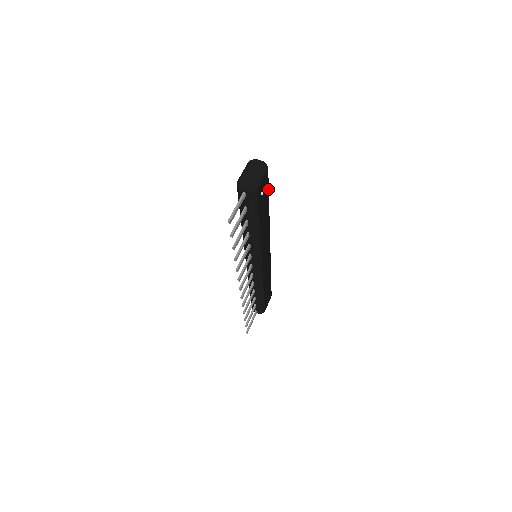
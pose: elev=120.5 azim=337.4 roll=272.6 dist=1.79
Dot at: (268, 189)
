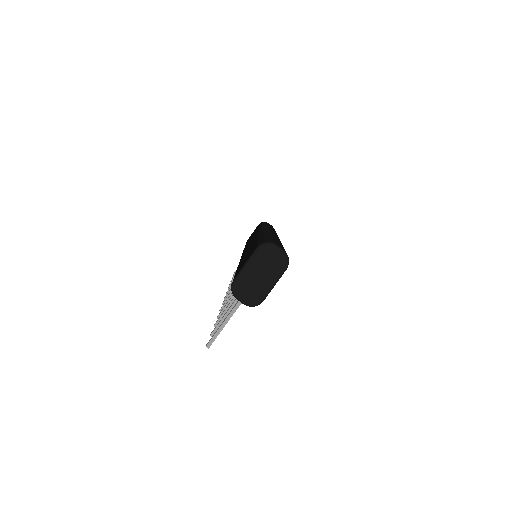
Dot at: occluded
